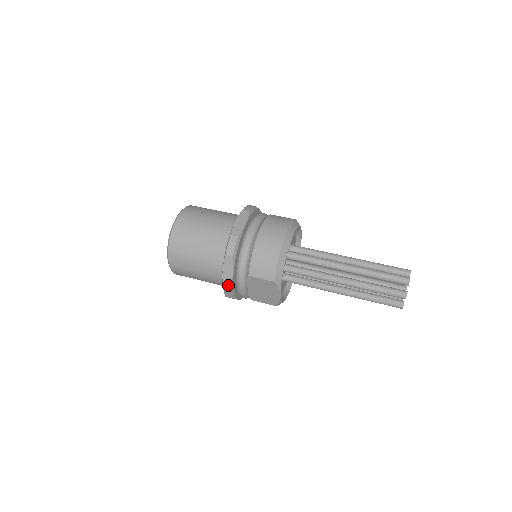
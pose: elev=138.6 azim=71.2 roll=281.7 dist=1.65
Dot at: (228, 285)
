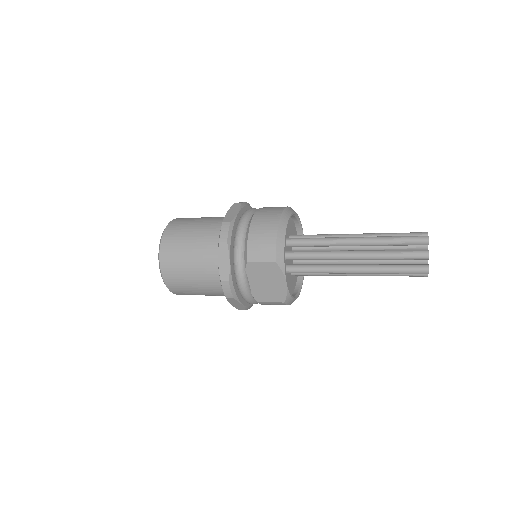
Dot at: (226, 278)
